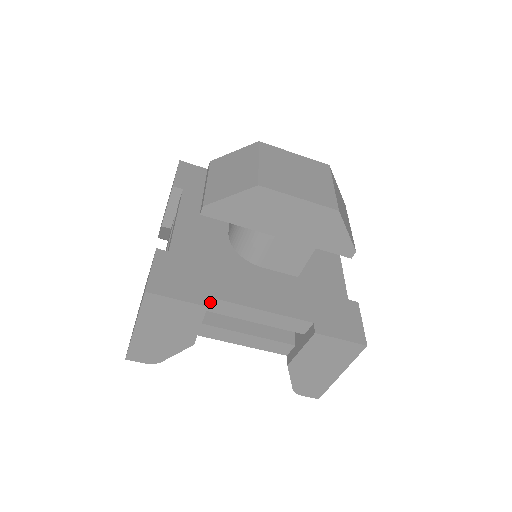
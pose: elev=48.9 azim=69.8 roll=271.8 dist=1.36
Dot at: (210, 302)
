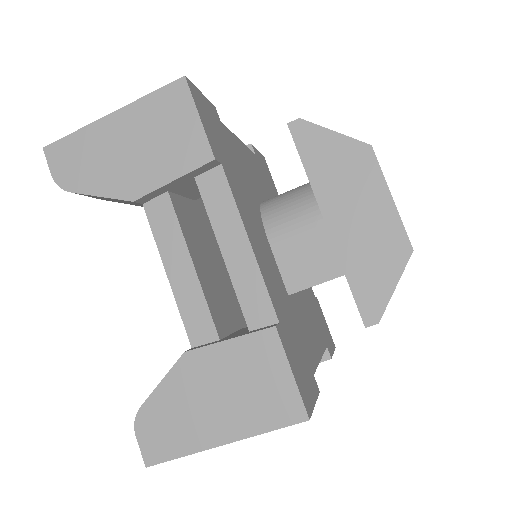
Dot at: (214, 172)
